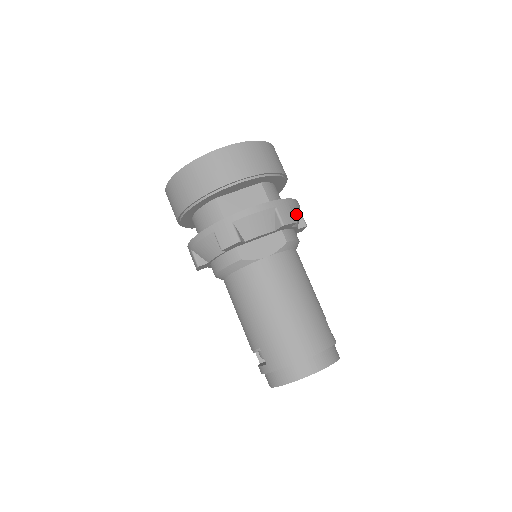
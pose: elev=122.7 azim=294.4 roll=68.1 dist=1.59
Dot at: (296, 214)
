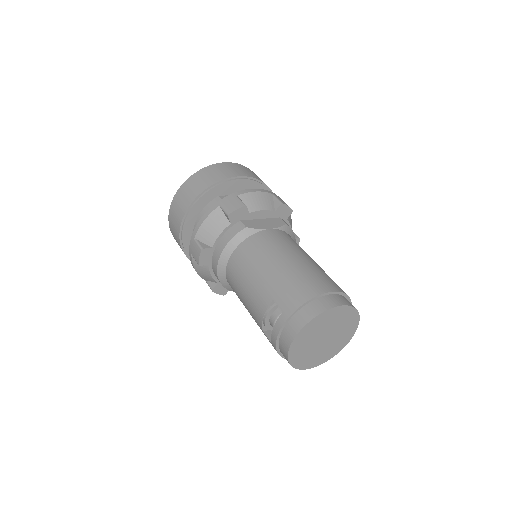
Dot at: (290, 217)
